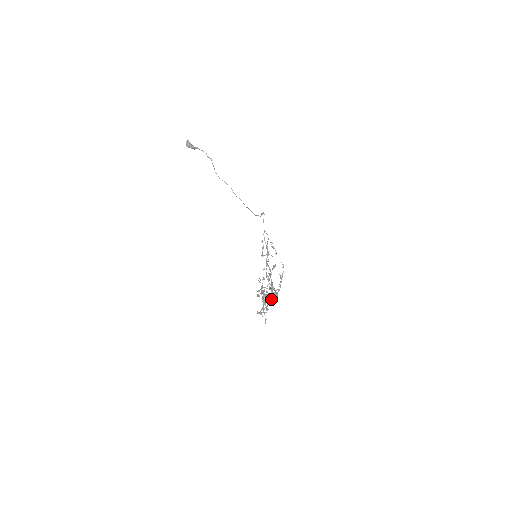
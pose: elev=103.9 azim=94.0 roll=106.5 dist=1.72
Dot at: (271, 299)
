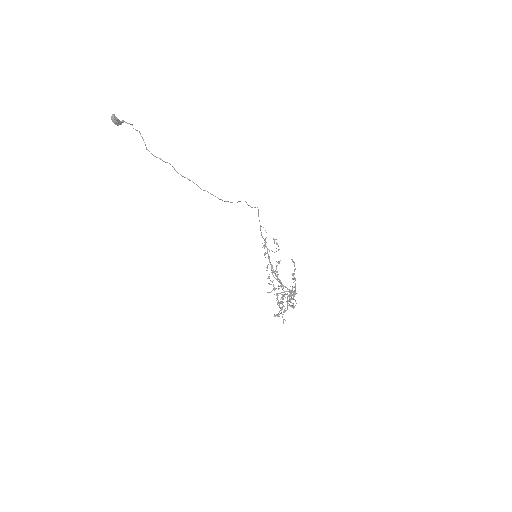
Dot at: (289, 299)
